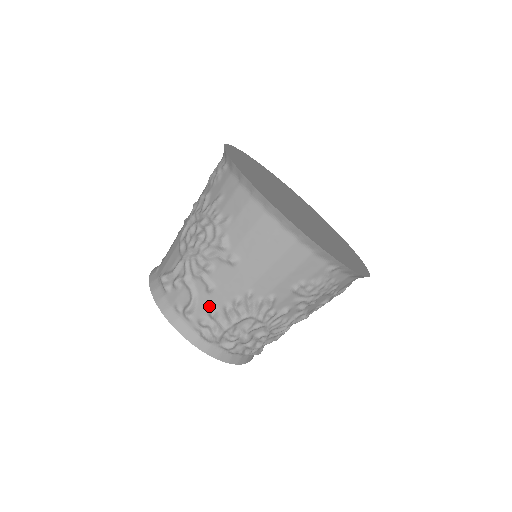
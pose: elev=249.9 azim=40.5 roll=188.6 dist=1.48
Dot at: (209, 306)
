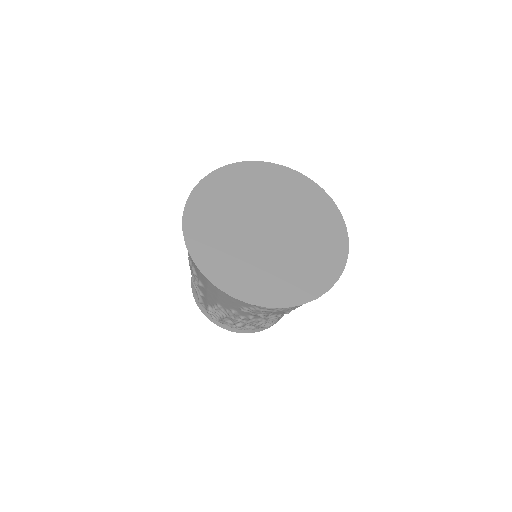
Dot at: (207, 304)
